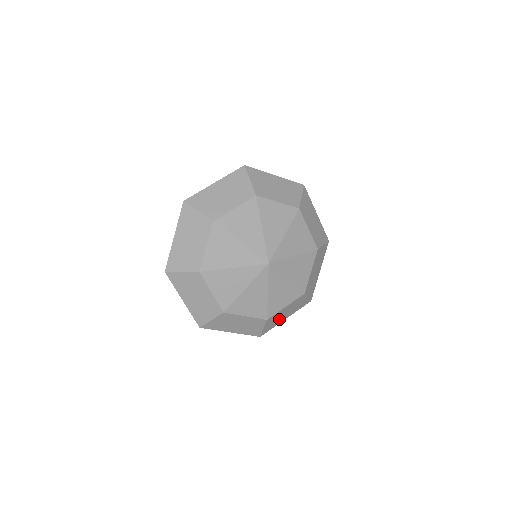
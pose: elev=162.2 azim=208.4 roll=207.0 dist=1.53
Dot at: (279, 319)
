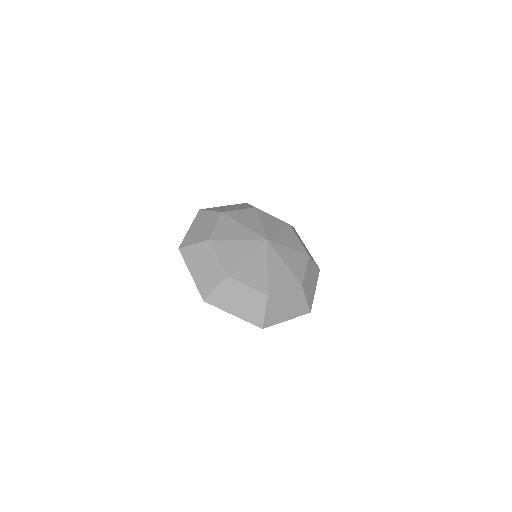
Dot at: (311, 289)
